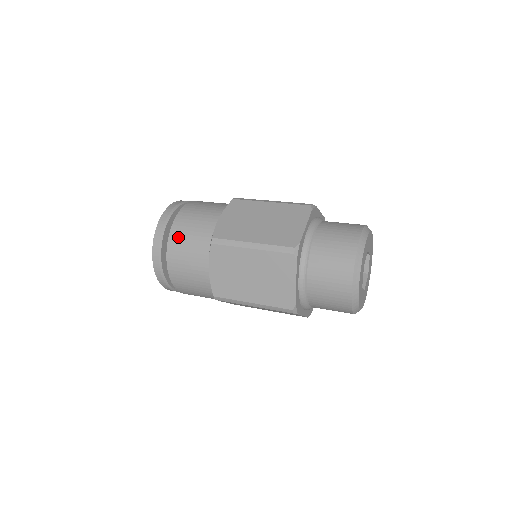
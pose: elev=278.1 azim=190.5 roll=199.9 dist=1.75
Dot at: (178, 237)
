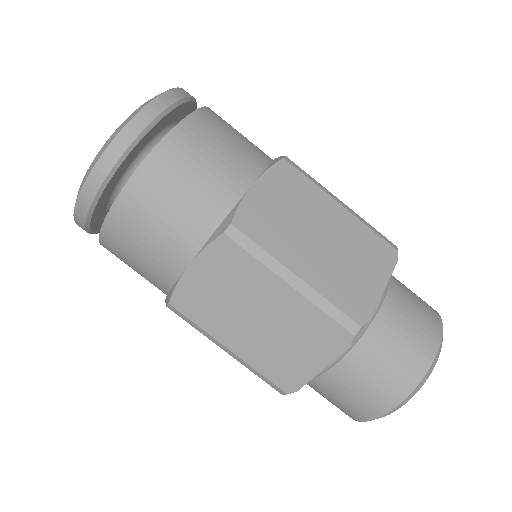
Dot at: (161, 175)
